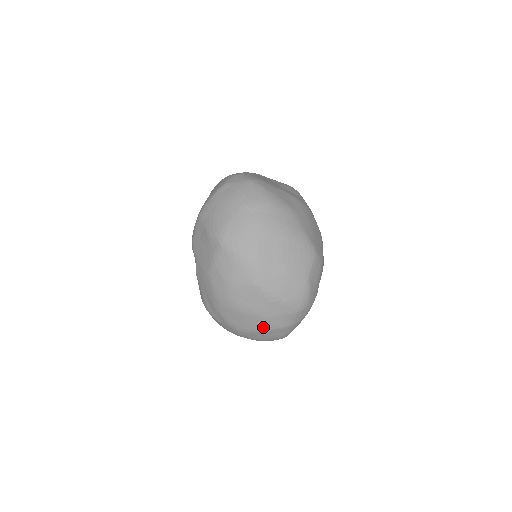
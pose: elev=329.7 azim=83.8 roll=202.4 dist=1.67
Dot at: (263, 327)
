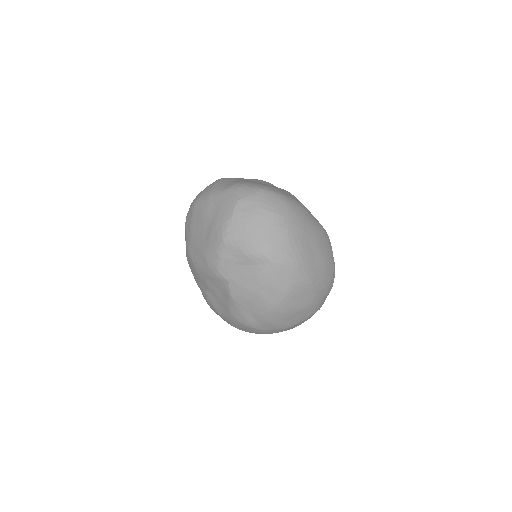
Dot at: (309, 315)
